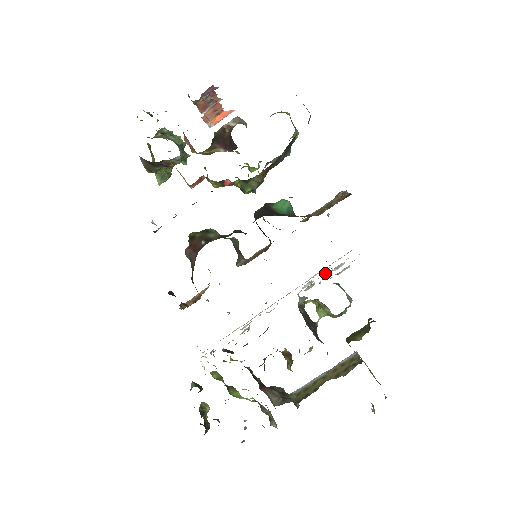
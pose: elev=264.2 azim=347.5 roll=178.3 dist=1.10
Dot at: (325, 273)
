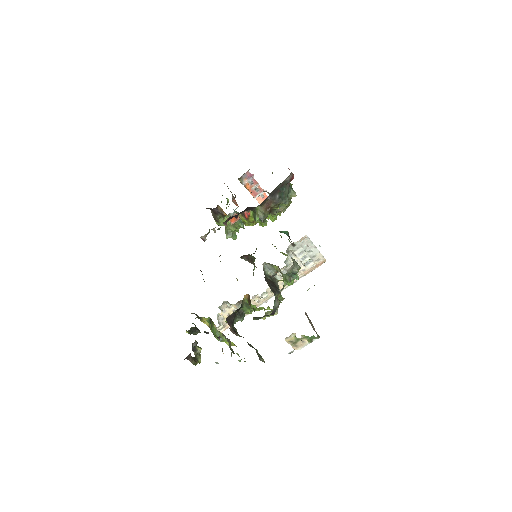
Dot at: occluded
